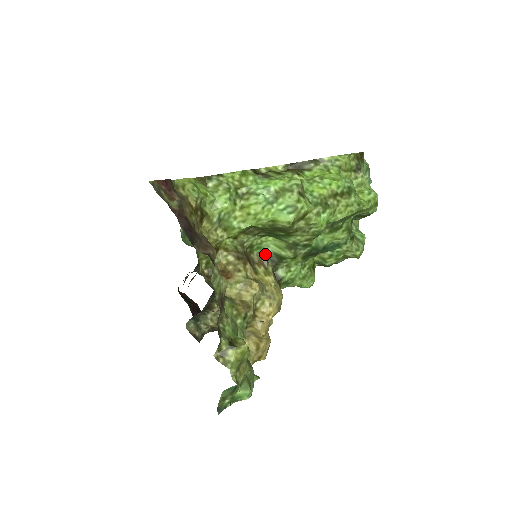
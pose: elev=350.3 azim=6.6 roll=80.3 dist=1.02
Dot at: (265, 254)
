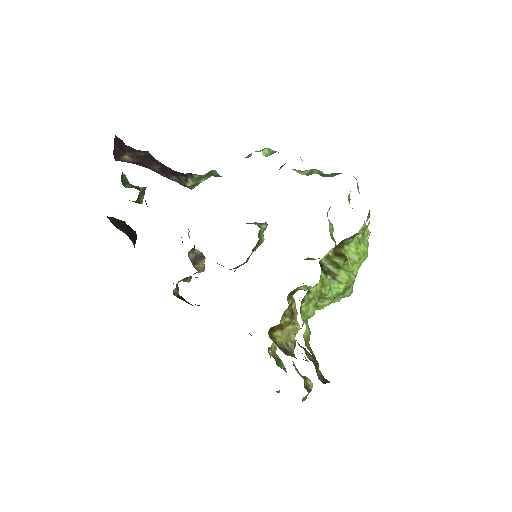
Dot at: (294, 291)
